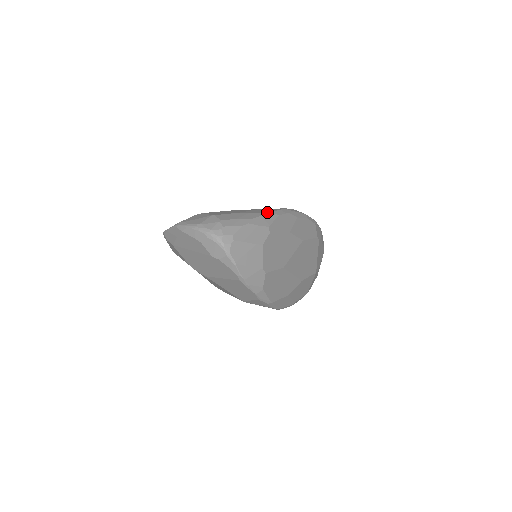
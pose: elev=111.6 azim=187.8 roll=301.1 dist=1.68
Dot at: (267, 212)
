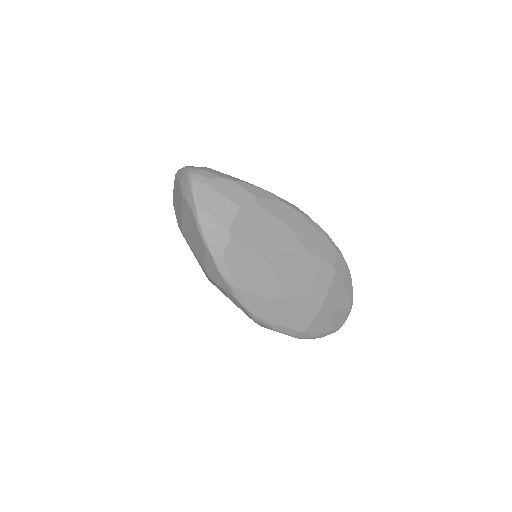
Dot at: occluded
